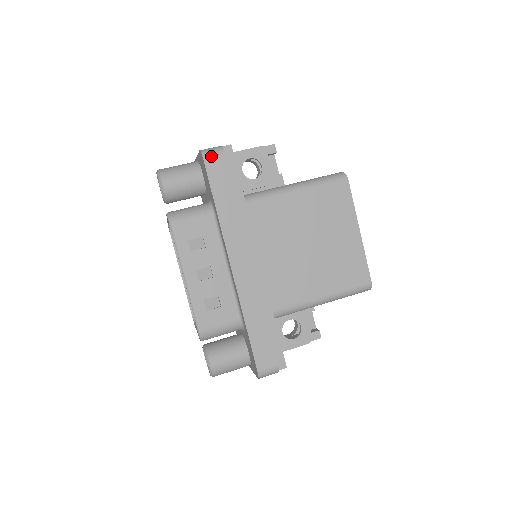
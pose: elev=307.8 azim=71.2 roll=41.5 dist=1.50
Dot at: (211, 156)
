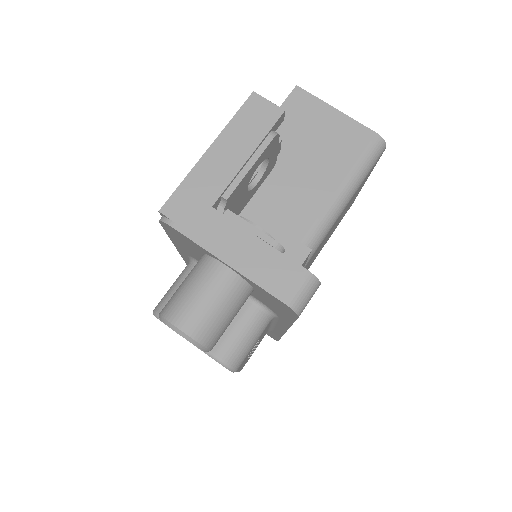
Dot at: occluded
